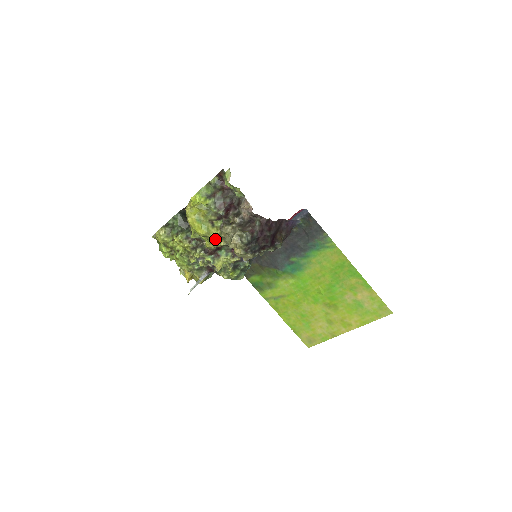
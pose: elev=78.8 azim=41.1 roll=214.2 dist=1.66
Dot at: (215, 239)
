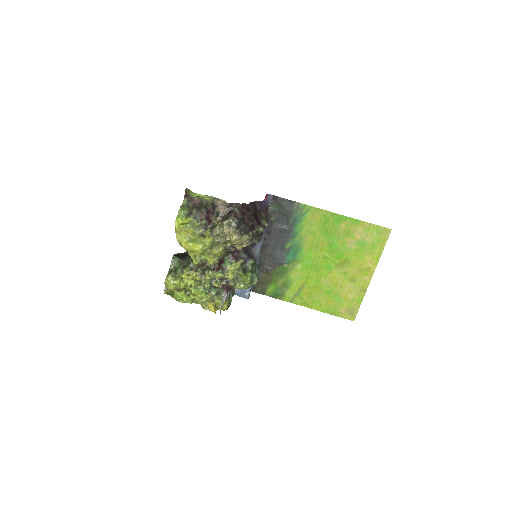
Dot at: (213, 249)
